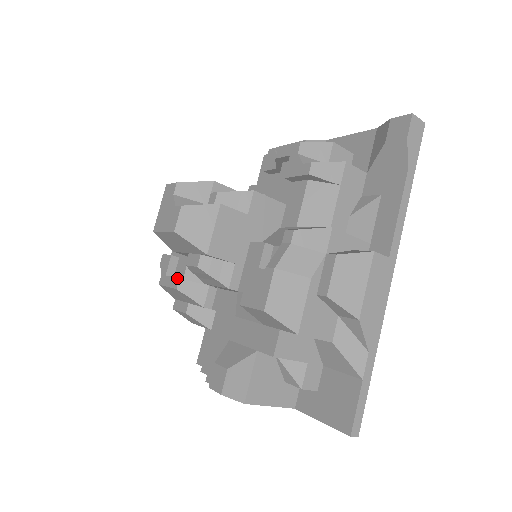
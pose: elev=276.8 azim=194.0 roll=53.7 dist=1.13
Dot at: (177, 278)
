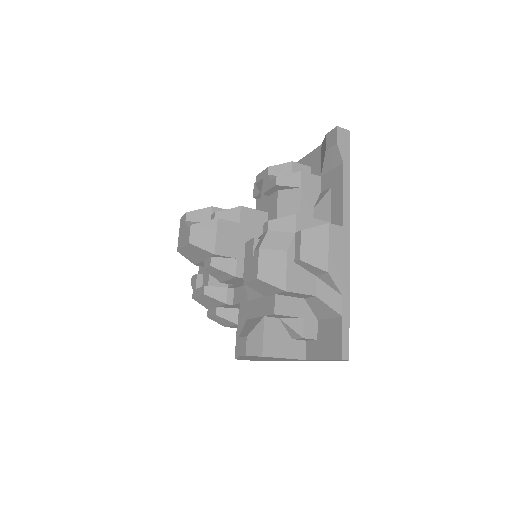
Dot at: (203, 286)
